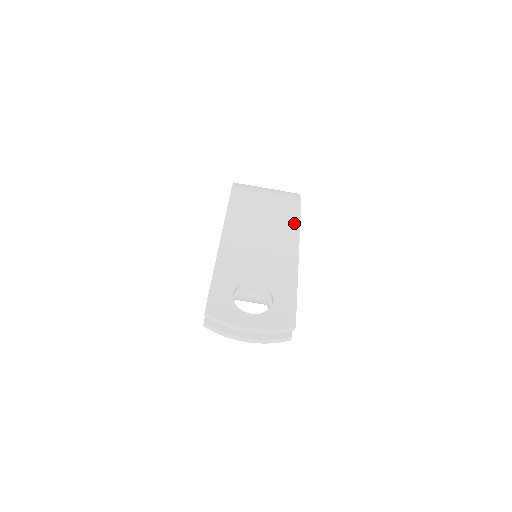
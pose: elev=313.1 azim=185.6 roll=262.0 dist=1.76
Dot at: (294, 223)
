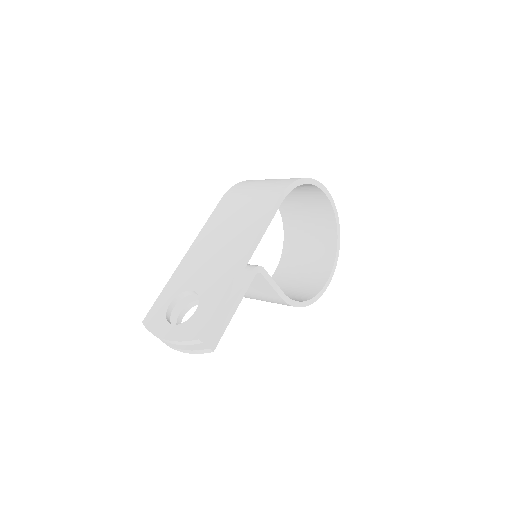
Dot at: (261, 219)
